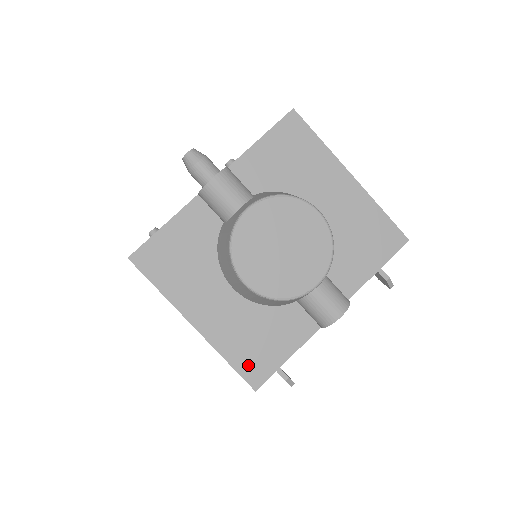
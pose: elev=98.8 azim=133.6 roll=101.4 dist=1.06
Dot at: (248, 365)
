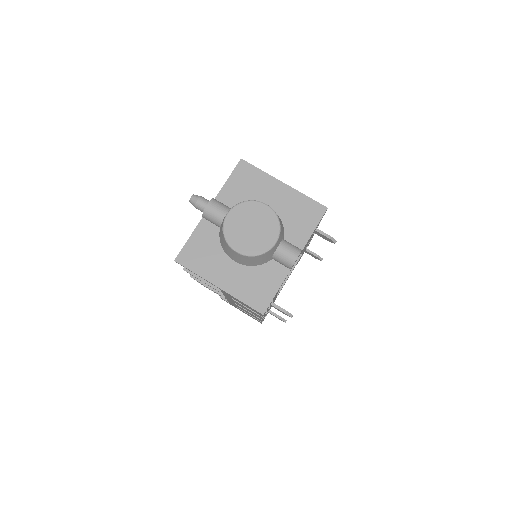
Dot at: (255, 301)
